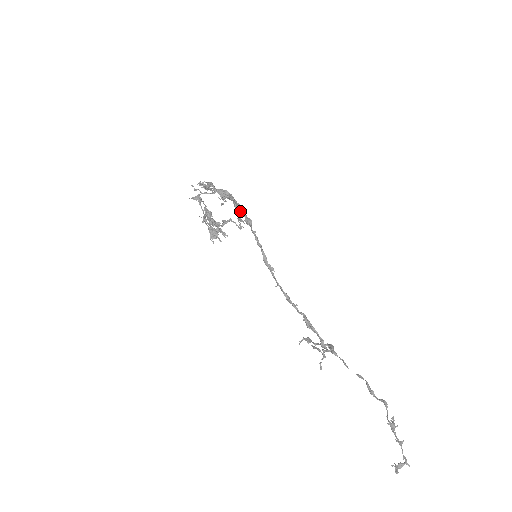
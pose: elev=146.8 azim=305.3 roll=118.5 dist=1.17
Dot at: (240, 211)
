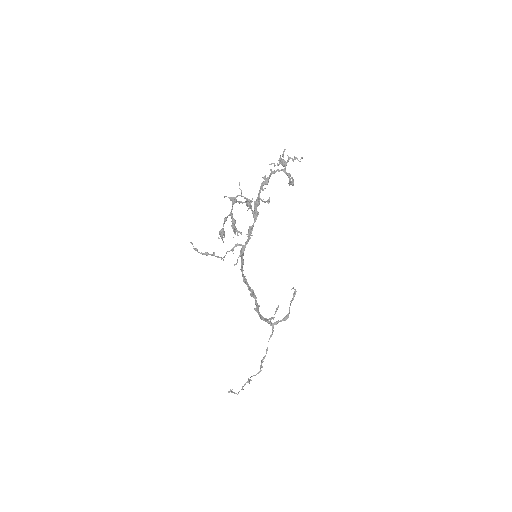
Dot at: (250, 235)
